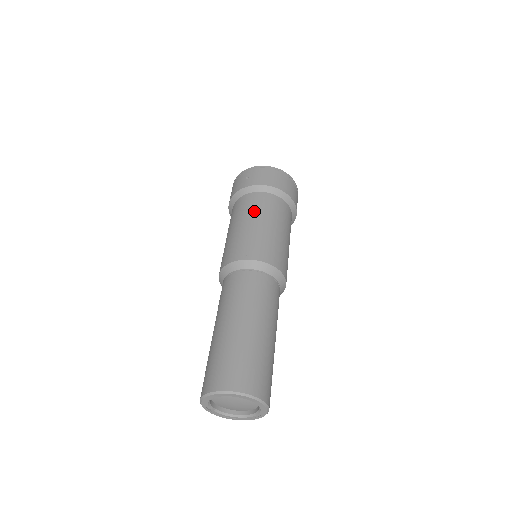
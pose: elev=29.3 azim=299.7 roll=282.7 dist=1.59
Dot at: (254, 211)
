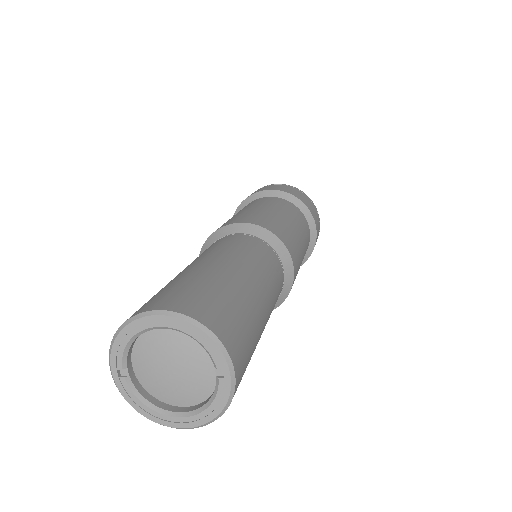
Dot at: (273, 204)
